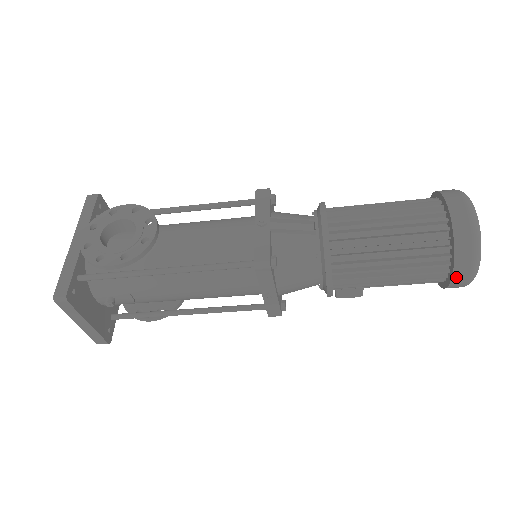
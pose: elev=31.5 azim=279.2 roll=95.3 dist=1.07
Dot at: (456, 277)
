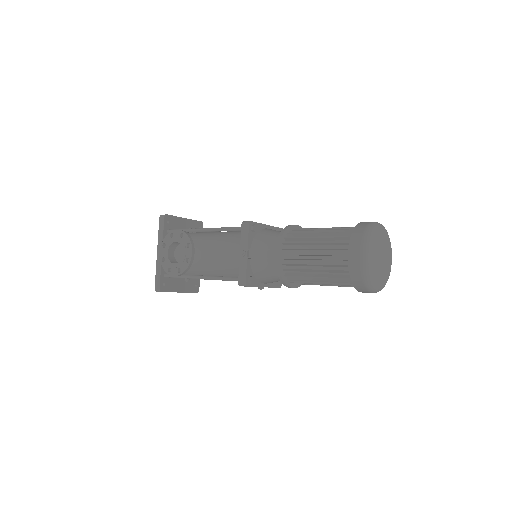
Dot at: (363, 292)
